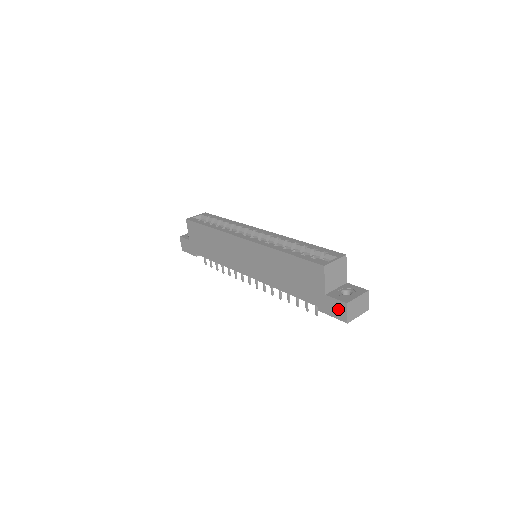
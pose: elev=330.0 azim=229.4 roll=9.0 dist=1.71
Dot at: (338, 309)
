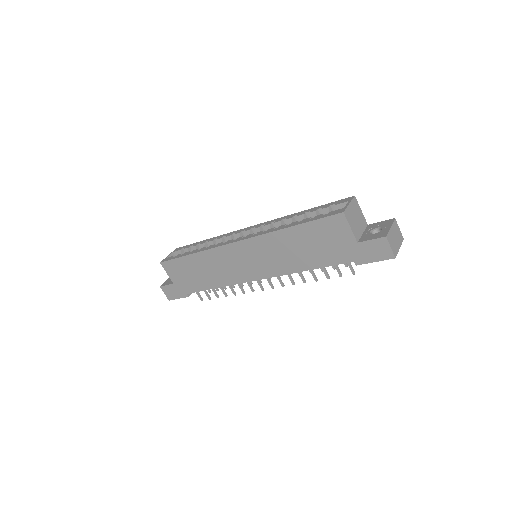
Dot at: (378, 249)
